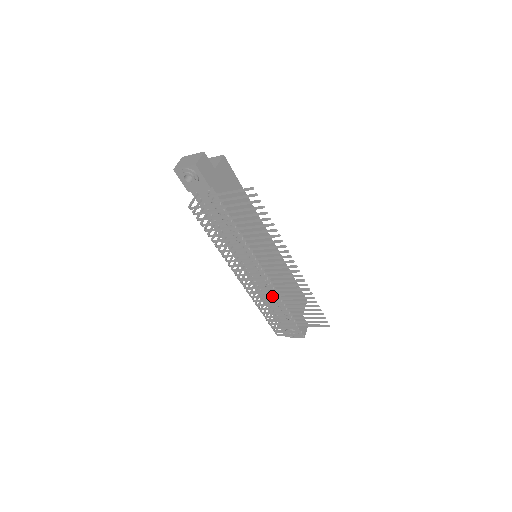
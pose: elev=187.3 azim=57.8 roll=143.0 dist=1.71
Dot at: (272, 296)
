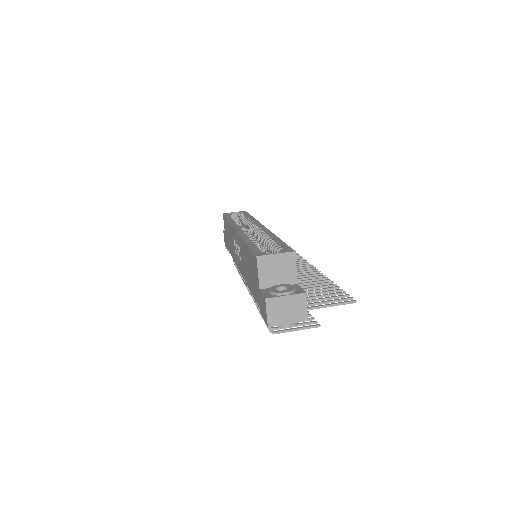
Dot at: occluded
